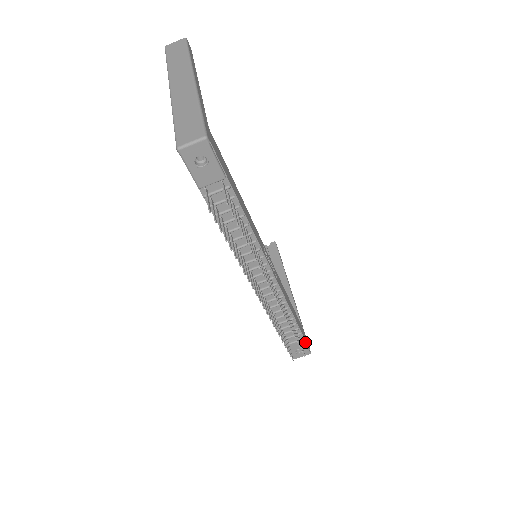
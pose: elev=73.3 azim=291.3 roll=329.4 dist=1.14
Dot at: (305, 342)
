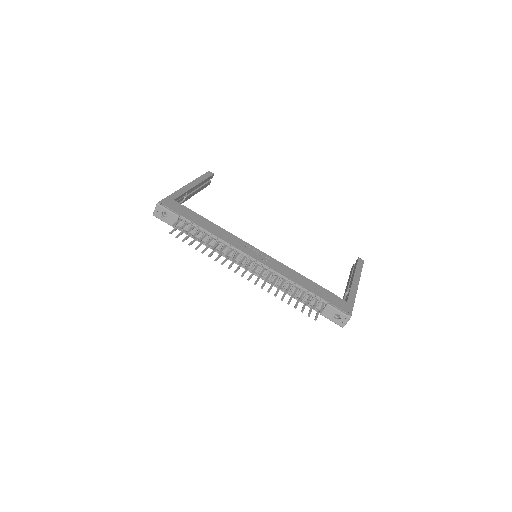
Dot at: (333, 307)
